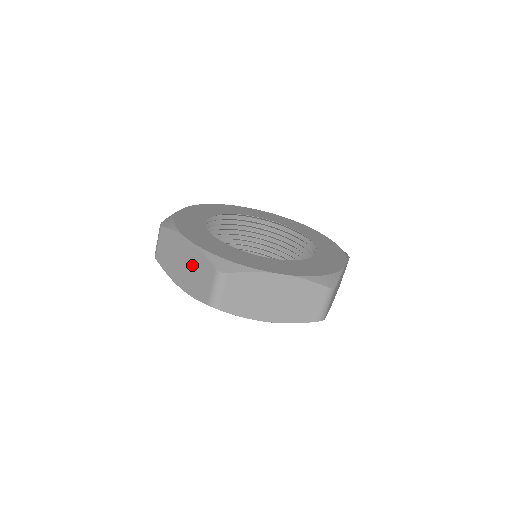
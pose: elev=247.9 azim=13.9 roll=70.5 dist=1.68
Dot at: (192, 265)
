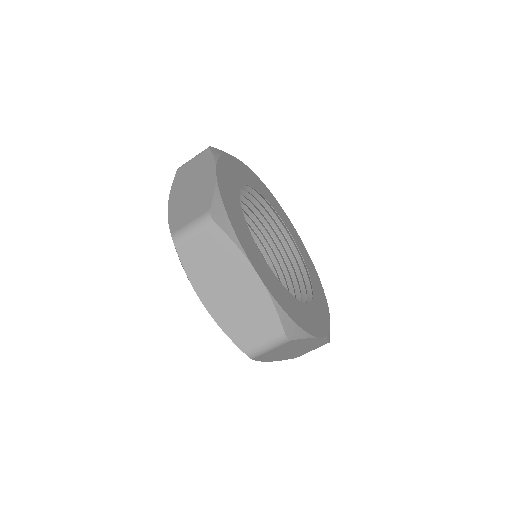
Dot at: (196, 193)
